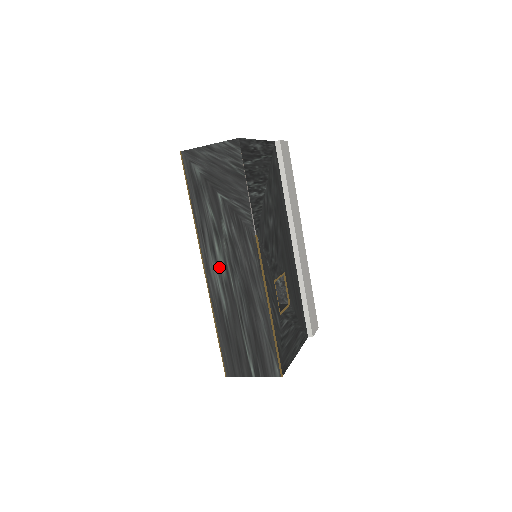
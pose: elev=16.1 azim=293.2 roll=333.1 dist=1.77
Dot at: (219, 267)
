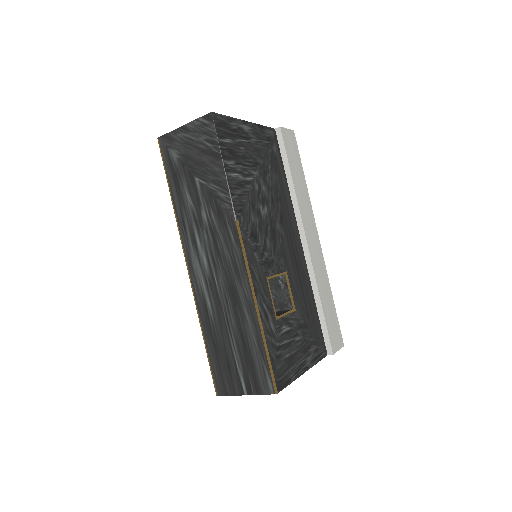
Dot at: (202, 263)
